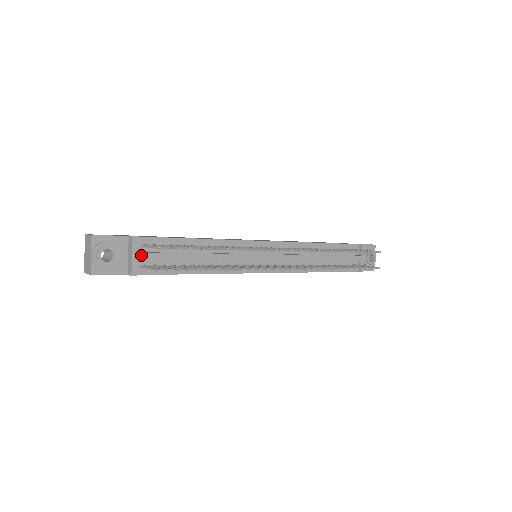
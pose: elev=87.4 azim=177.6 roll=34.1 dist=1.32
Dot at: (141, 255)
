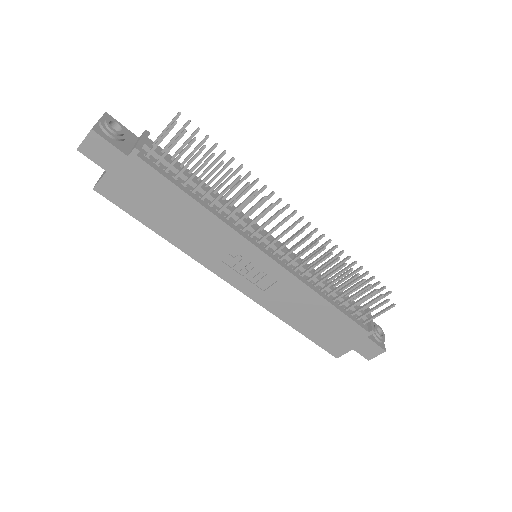
Dot at: (149, 144)
